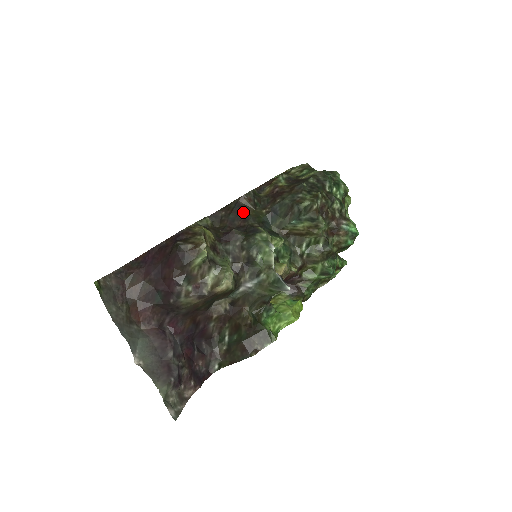
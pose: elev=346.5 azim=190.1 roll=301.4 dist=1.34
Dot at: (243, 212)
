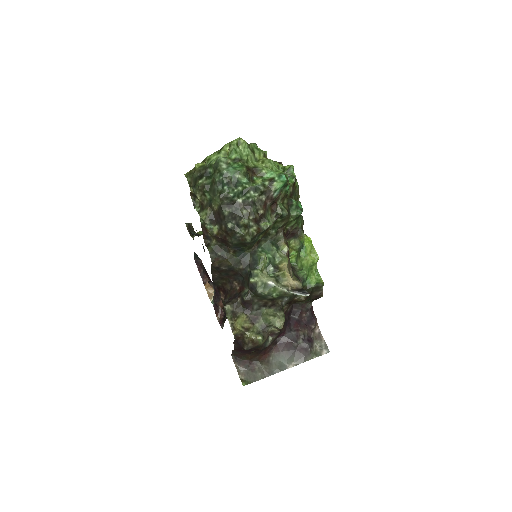
Dot at: (225, 268)
